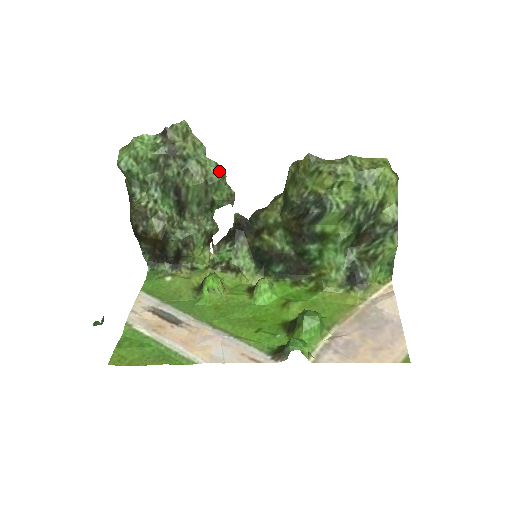
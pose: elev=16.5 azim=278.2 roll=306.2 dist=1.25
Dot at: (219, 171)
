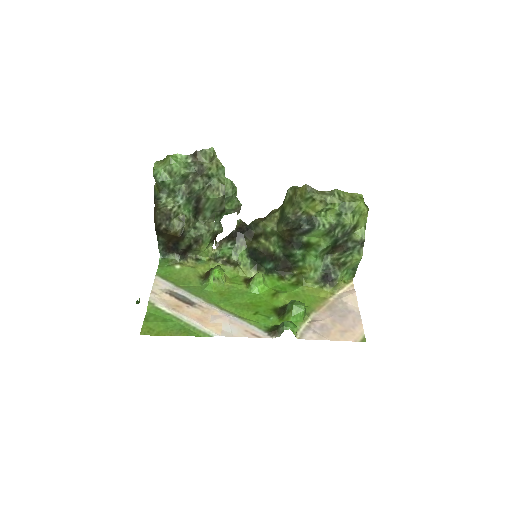
Dot at: (233, 188)
